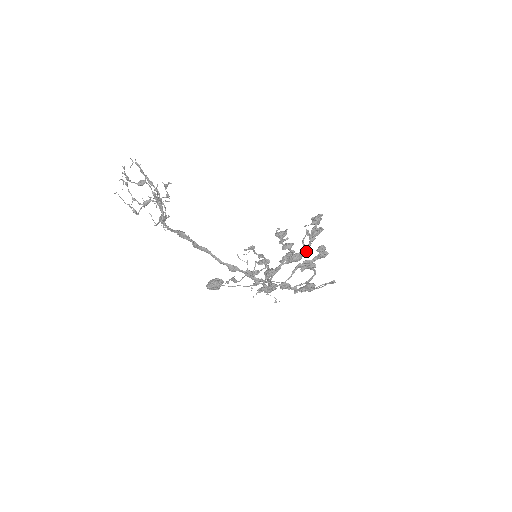
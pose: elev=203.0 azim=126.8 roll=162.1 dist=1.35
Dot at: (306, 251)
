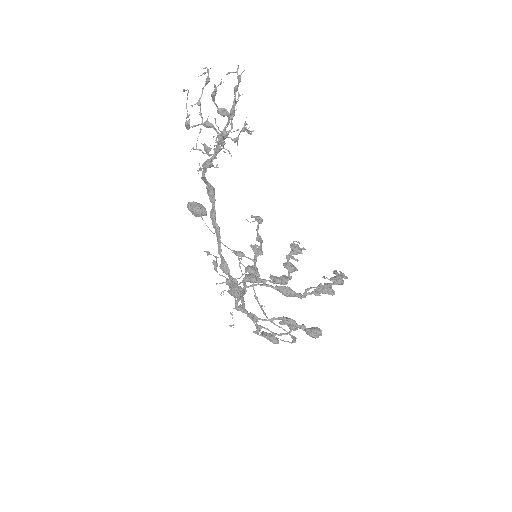
Dot at: (301, 297)
